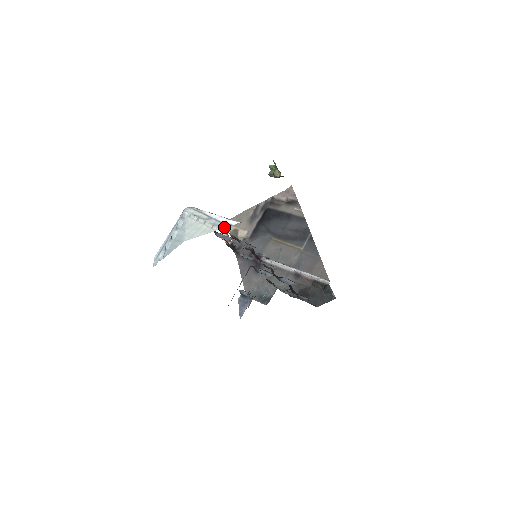
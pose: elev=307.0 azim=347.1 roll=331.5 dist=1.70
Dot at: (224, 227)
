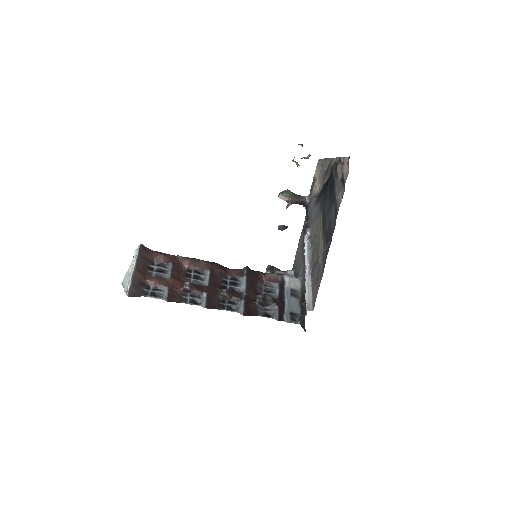
Dot at: (125, 292)
